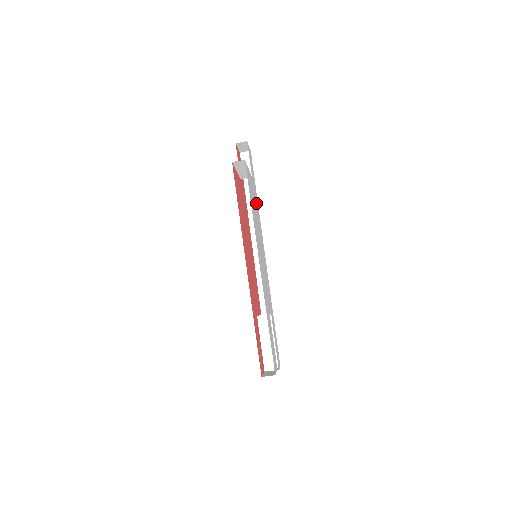
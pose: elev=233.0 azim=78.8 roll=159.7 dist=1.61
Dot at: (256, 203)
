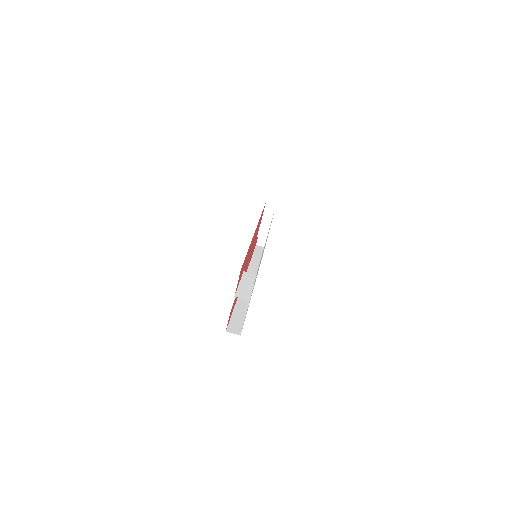
Dot at: (263, 252)
